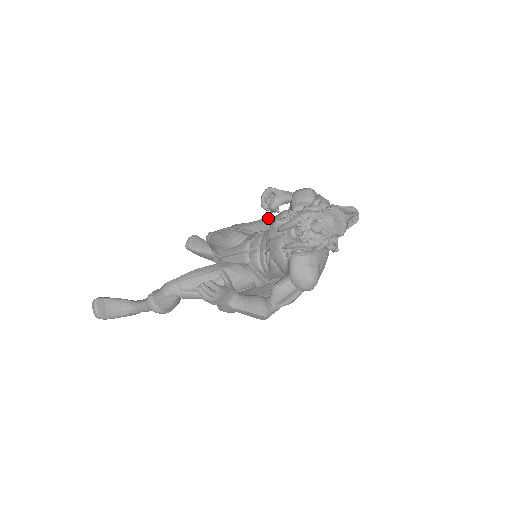
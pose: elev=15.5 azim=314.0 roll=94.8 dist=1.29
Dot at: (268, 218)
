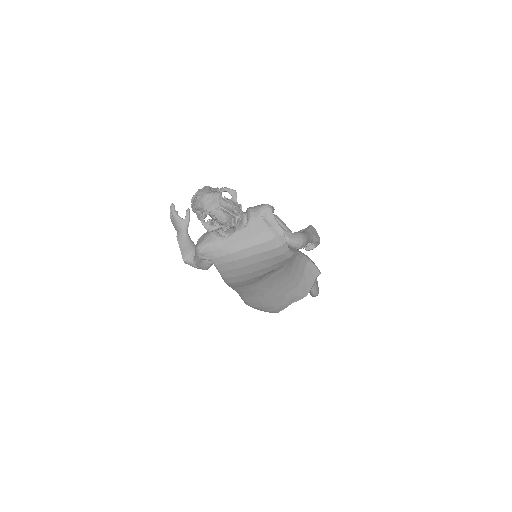
Dot at: occluded
